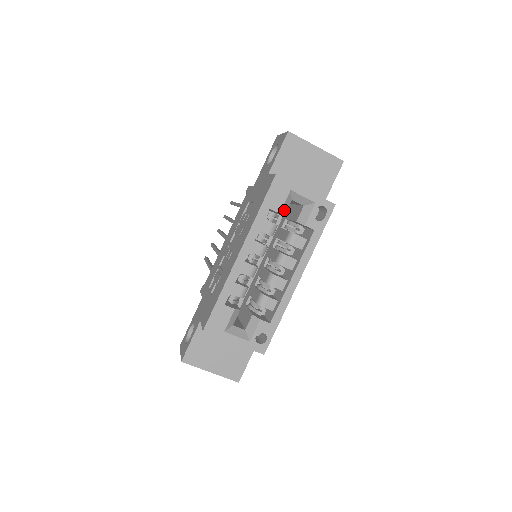
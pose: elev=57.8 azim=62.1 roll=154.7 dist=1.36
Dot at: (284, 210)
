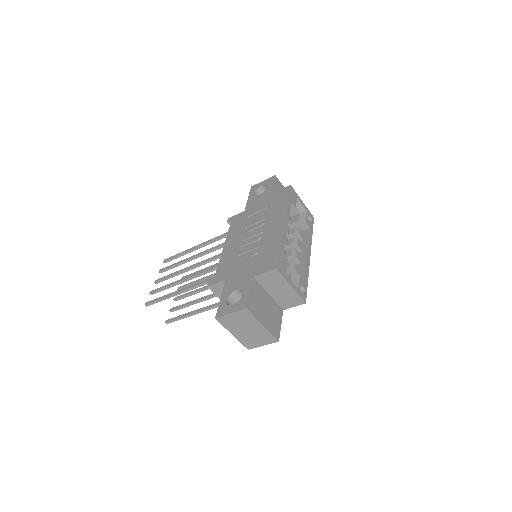
Dot at: occluded
